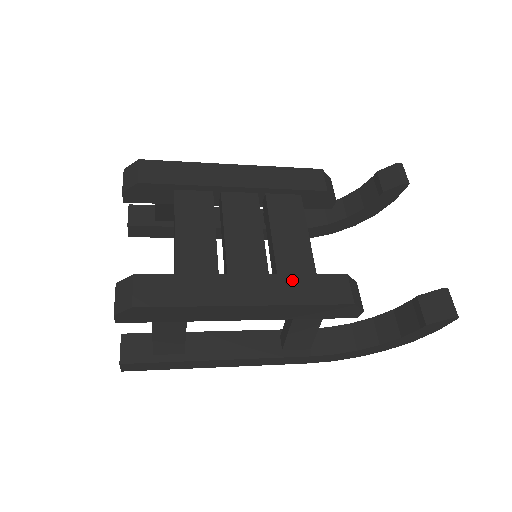
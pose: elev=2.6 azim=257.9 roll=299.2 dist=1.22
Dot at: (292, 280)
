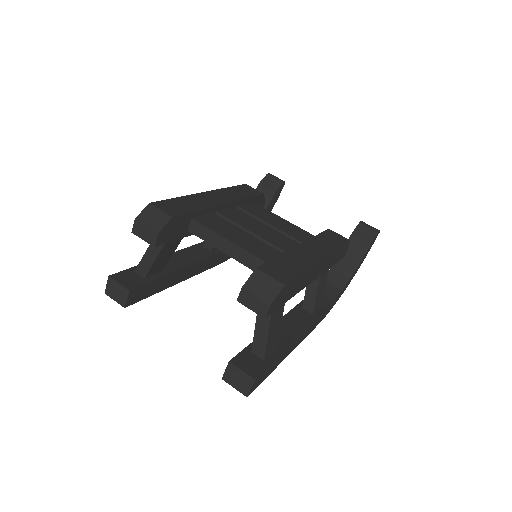
Dot at: (317, 240)
